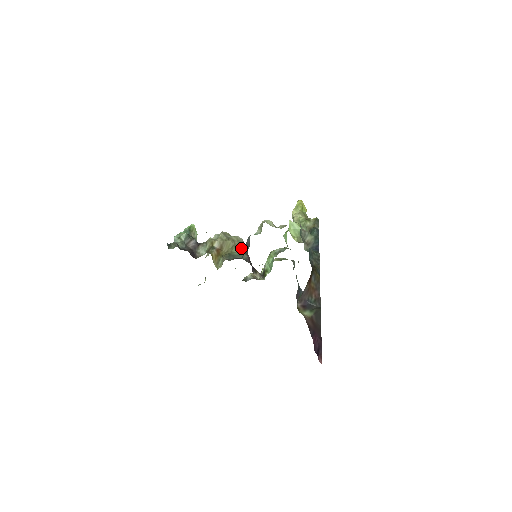
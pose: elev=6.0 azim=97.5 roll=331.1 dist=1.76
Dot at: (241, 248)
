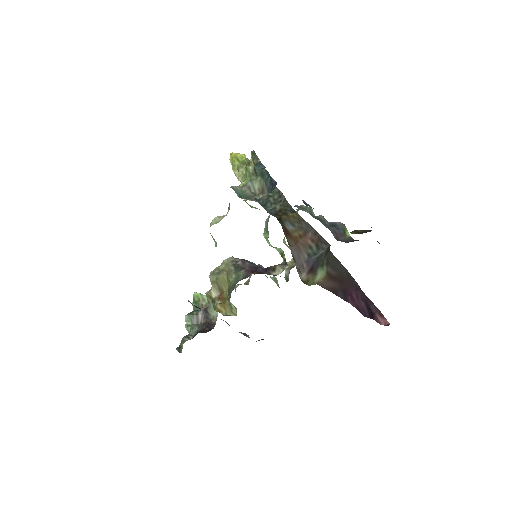
Dot at: (234, 269)
